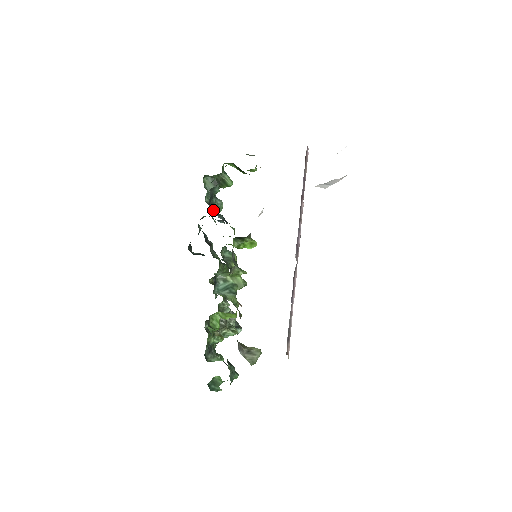
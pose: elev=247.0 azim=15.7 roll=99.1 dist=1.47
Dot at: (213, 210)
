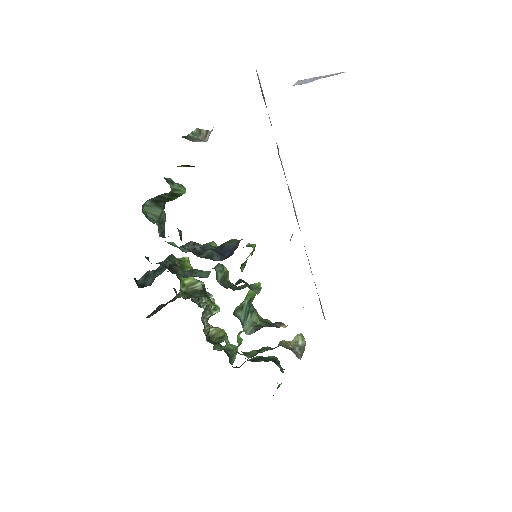
Dot at: occluded
